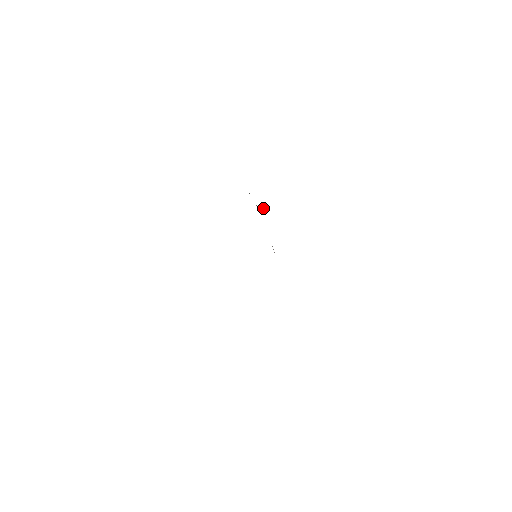
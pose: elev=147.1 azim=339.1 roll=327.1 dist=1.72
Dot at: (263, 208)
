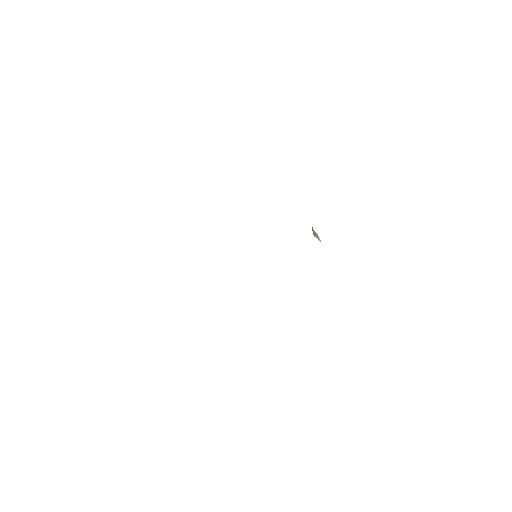
Dot at: (317, 237)
